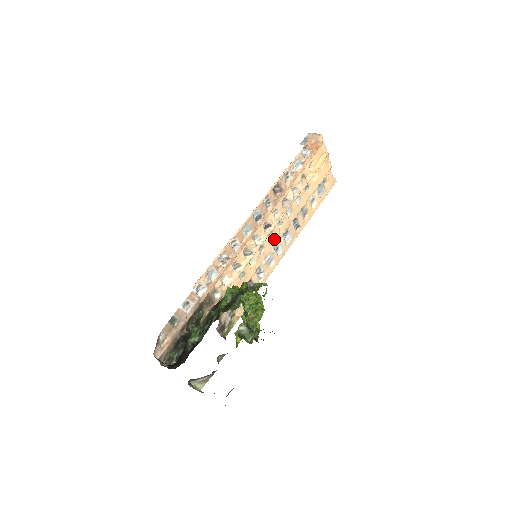
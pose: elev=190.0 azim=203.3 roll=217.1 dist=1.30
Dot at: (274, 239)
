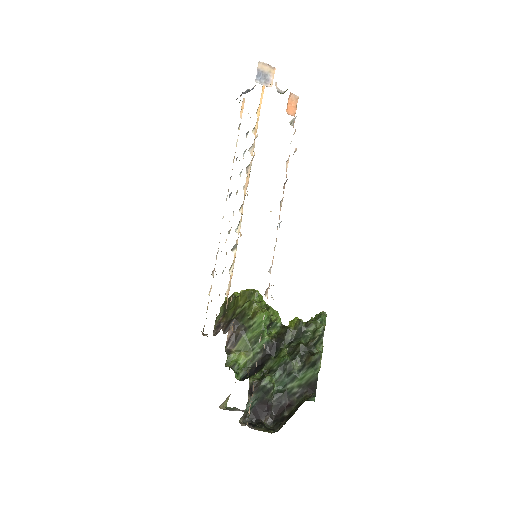
Dot at: occluded
